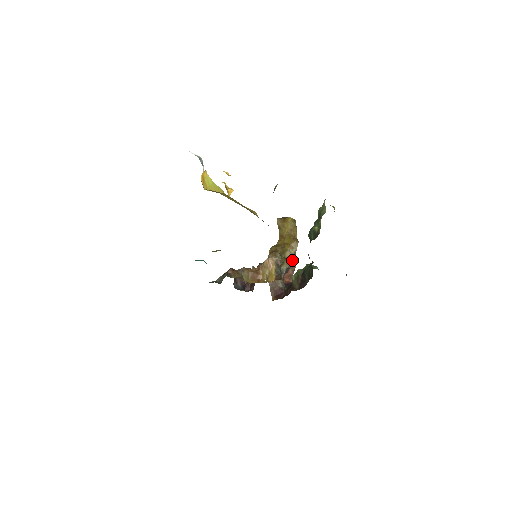
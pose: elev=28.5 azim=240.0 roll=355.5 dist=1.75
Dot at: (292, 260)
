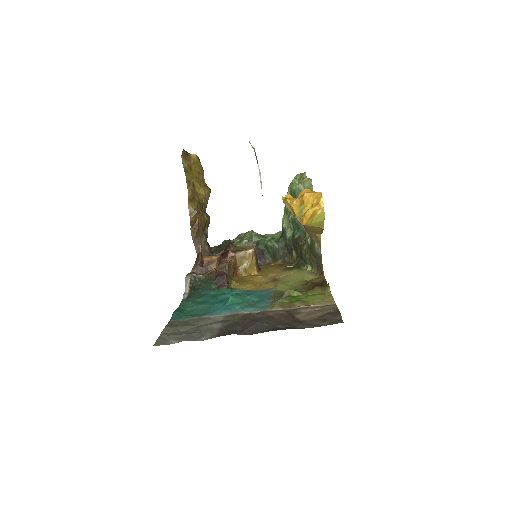
Dot at: (205, 214)
